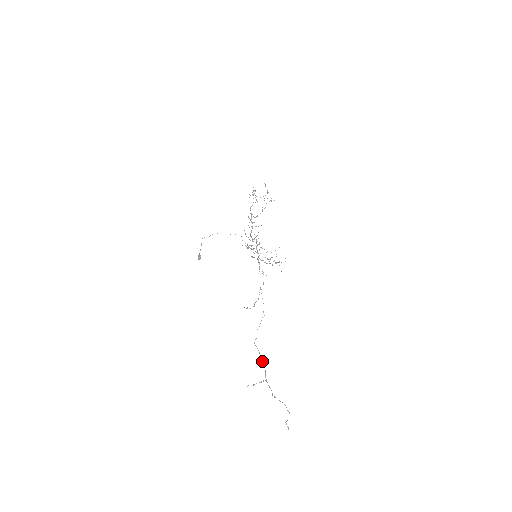
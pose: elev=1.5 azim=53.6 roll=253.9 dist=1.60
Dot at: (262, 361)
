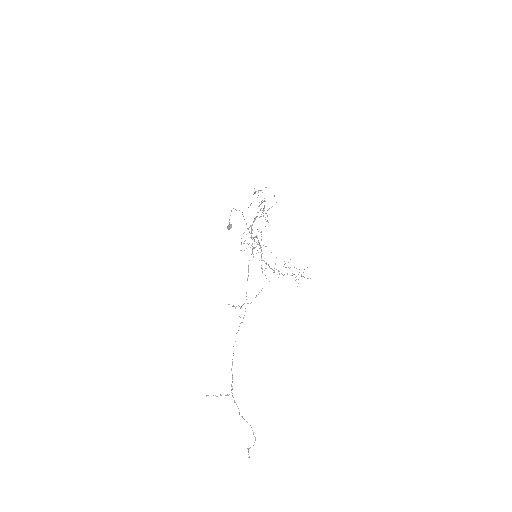
Dot at: occluded
